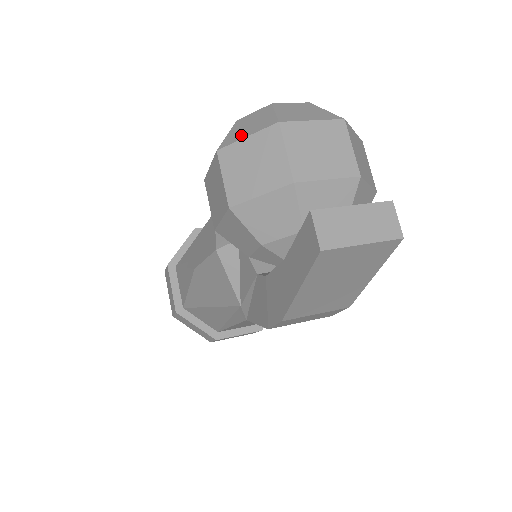
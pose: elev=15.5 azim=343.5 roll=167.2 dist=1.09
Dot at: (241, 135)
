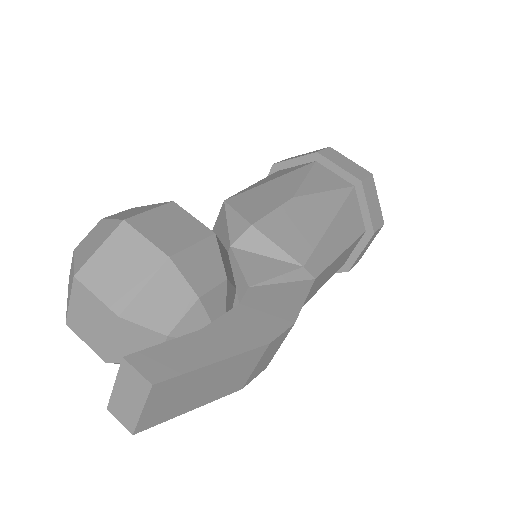
Dot at: occluded
